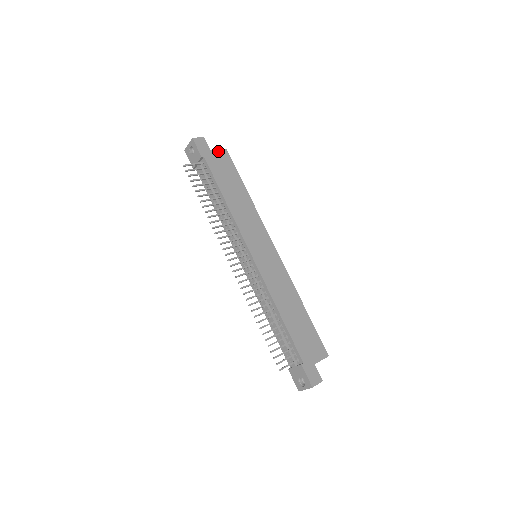
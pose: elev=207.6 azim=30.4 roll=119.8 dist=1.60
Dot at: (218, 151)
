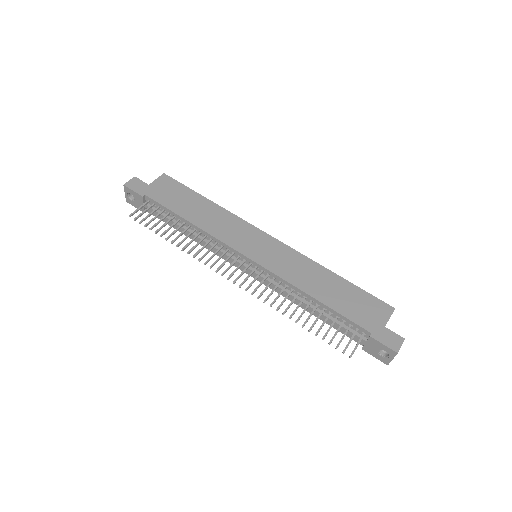
Dot at: (156, 180)
